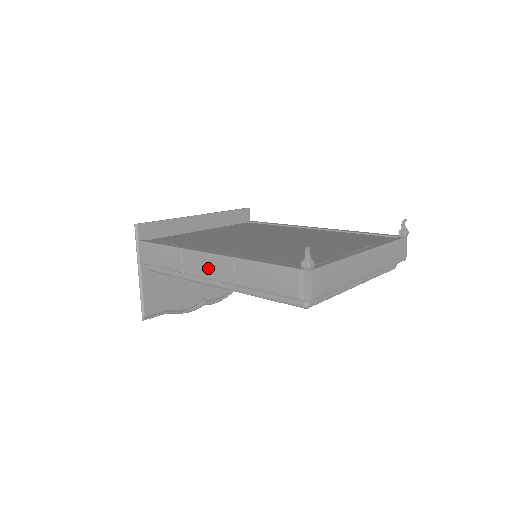
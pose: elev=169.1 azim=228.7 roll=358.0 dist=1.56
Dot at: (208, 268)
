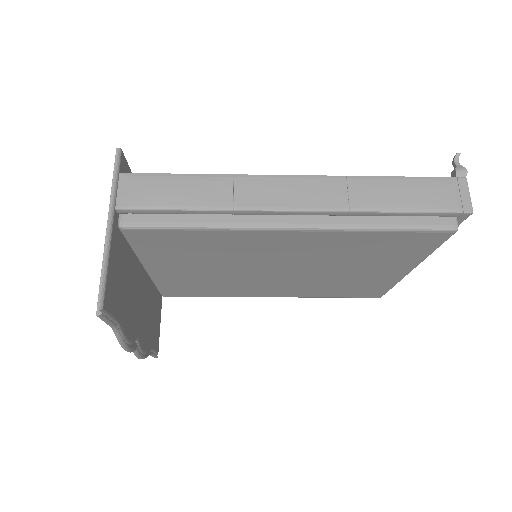
Dot at: (294, 194)
